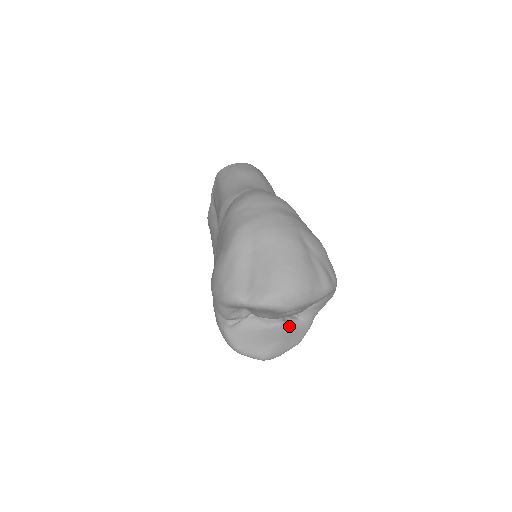
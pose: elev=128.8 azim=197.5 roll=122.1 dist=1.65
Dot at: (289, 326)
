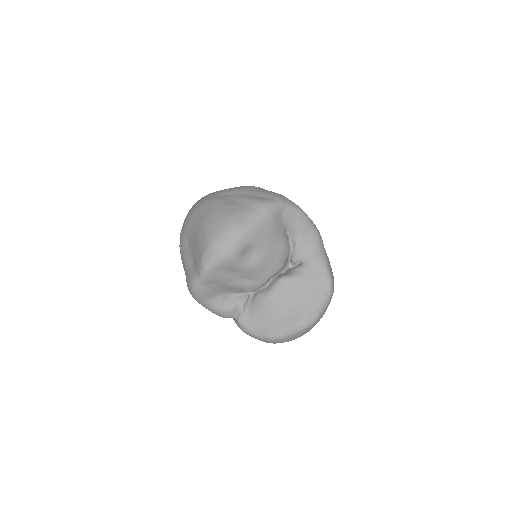
Dot at: (292, 276)
